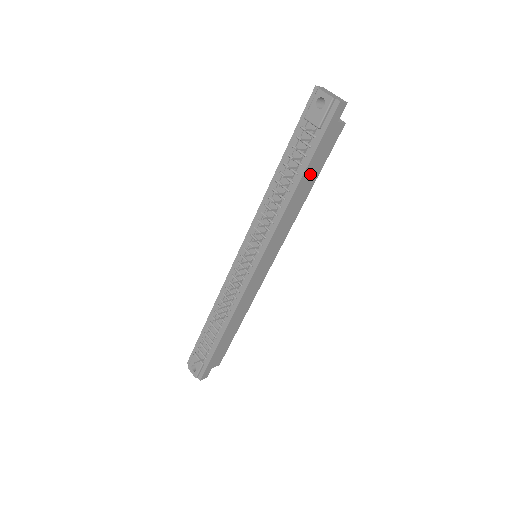
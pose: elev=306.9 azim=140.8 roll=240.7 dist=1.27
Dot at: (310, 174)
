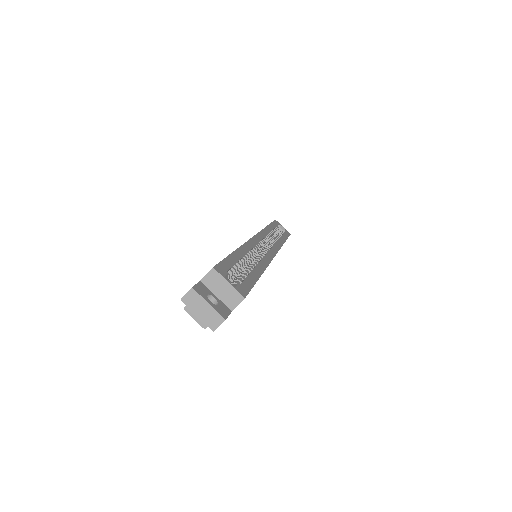
Dot at: occluded
